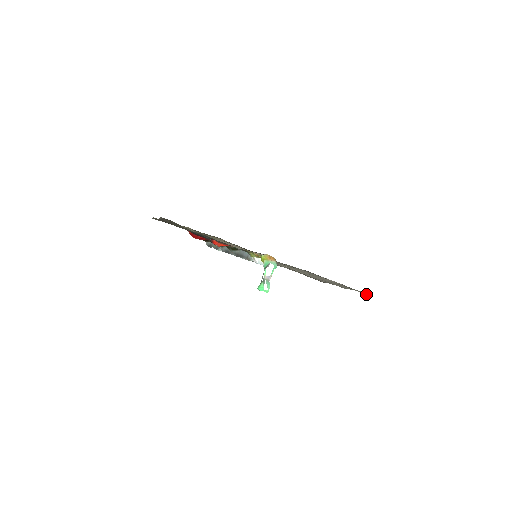
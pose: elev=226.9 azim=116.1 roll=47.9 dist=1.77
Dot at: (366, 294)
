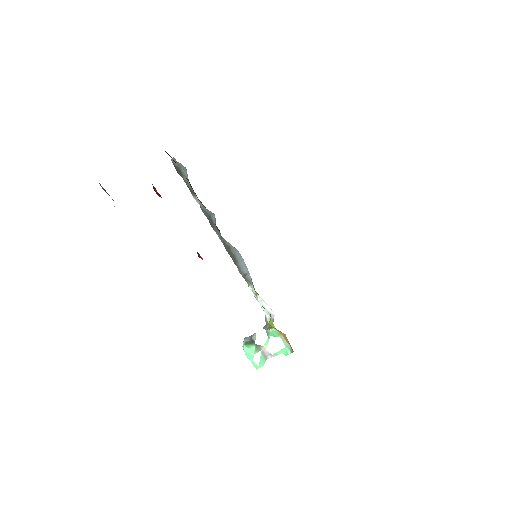
Dot at: occluded
